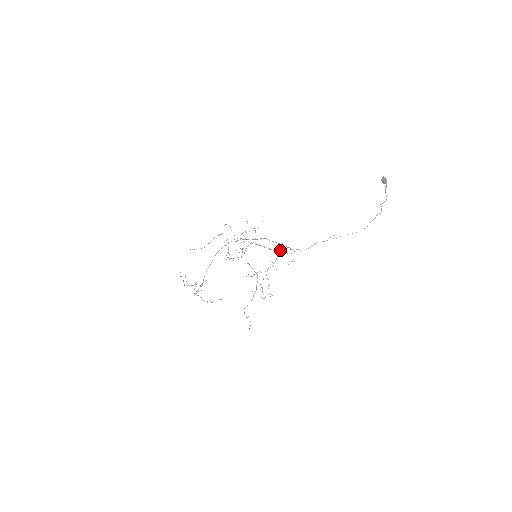
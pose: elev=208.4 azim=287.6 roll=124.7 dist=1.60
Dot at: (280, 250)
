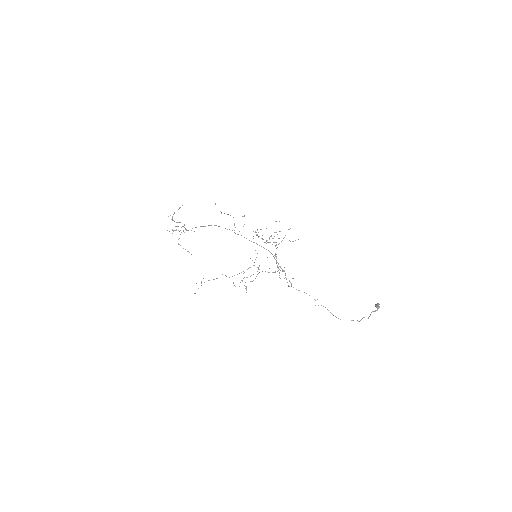
Dot at: occluded
